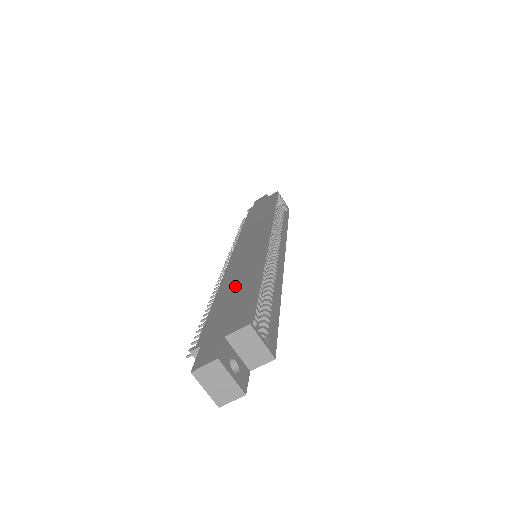
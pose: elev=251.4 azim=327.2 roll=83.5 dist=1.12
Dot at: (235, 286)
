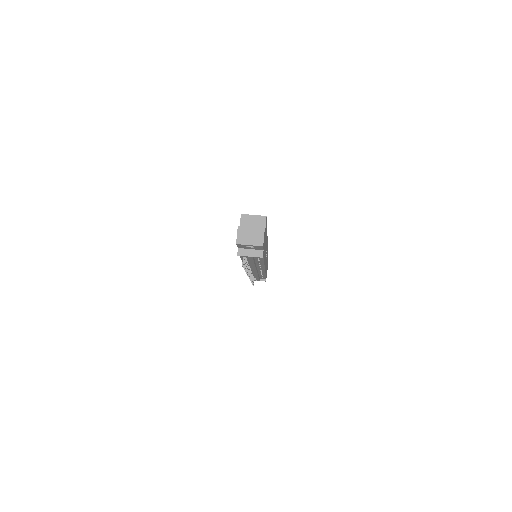
Dot at: occluded
